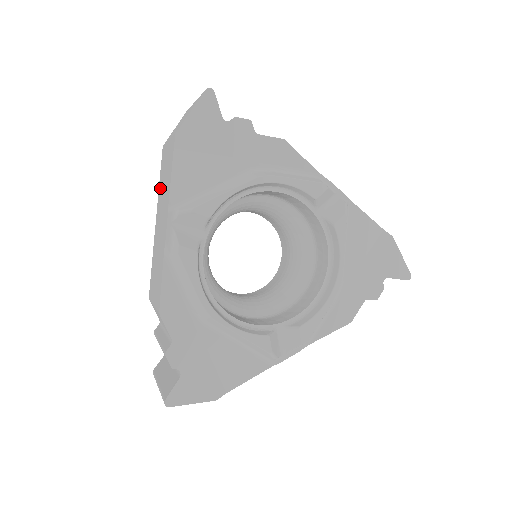
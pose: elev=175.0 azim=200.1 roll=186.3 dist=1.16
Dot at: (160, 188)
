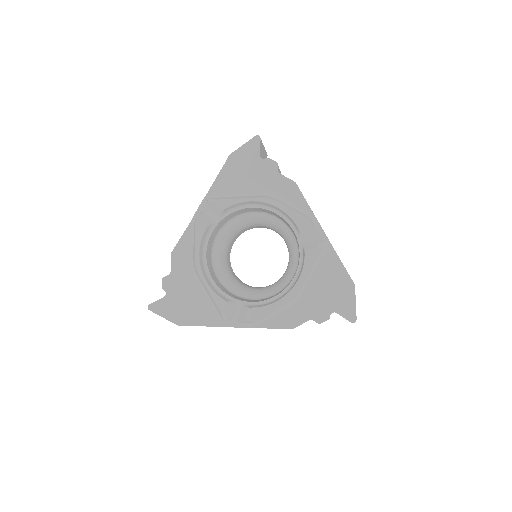
Dot at: occluded
